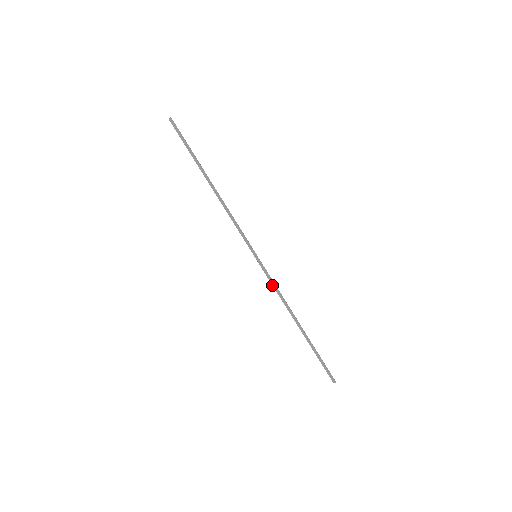
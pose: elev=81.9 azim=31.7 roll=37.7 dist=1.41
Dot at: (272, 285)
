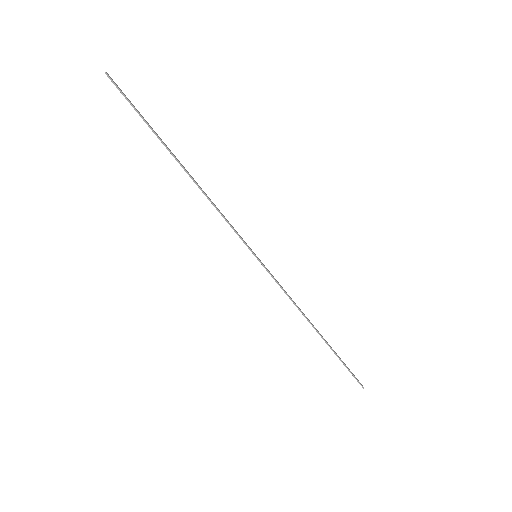
Dot at: (281, 287)
